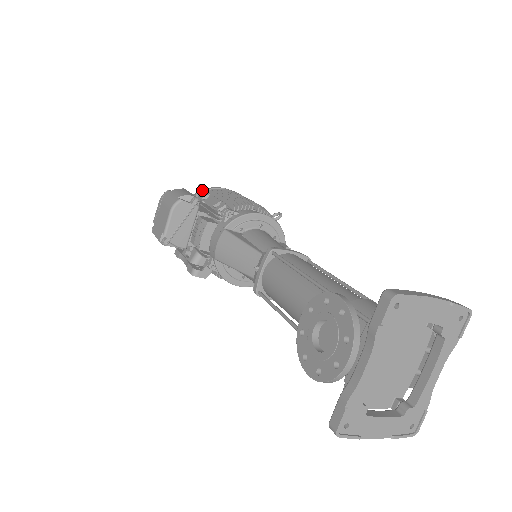
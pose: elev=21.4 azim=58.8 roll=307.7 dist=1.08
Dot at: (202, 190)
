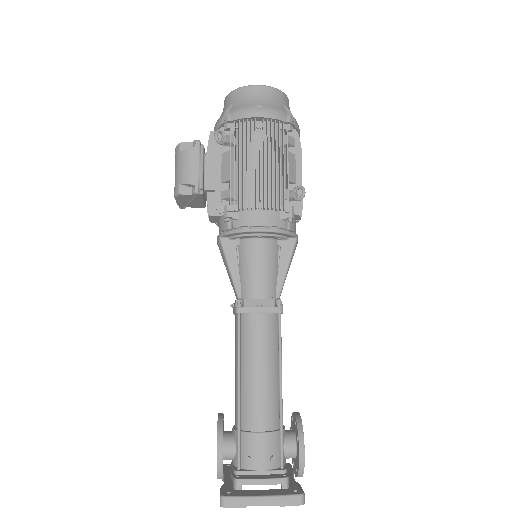
Dot at: (218, 143)
